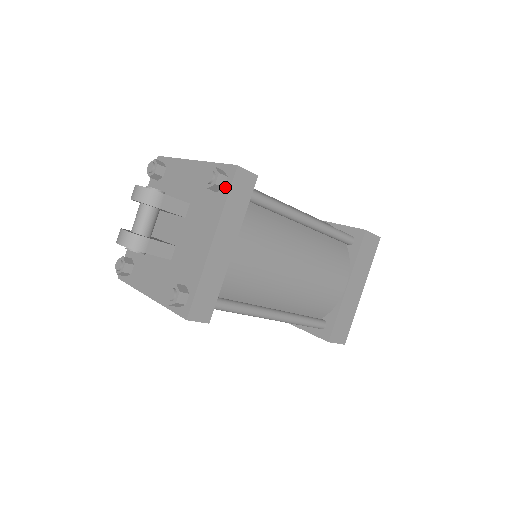
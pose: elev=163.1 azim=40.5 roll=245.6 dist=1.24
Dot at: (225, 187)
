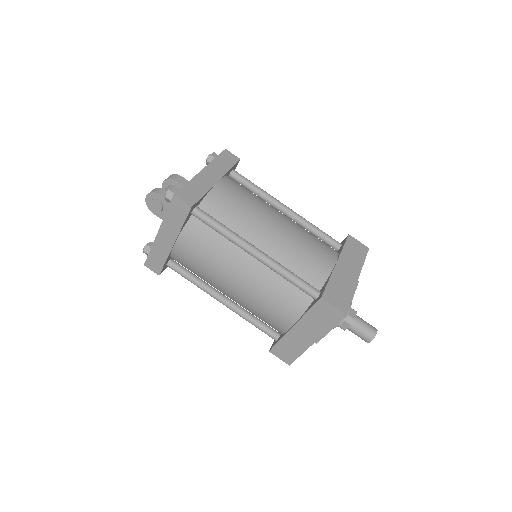
Dot at: occluded
